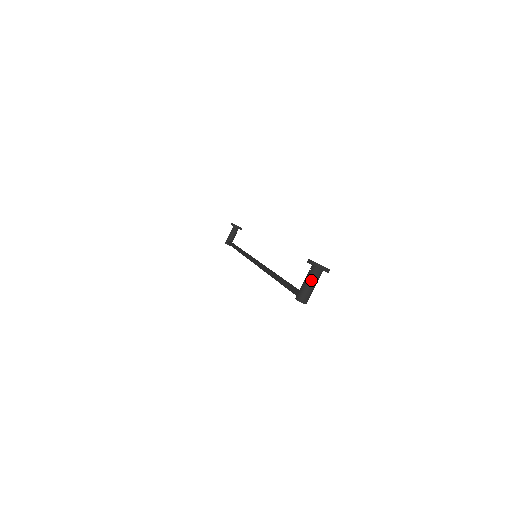
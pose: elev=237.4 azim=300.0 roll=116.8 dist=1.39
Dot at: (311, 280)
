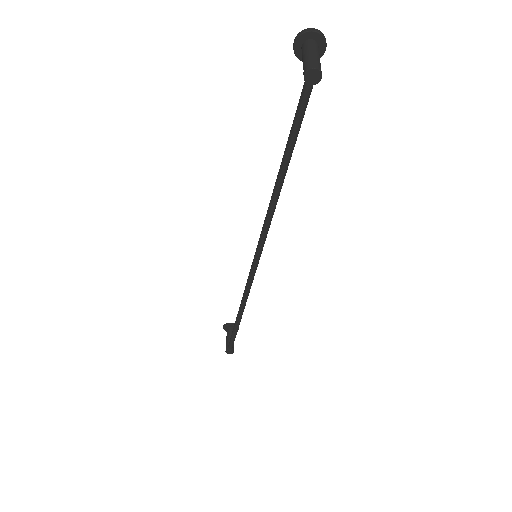
Dot at: (309, 49)
